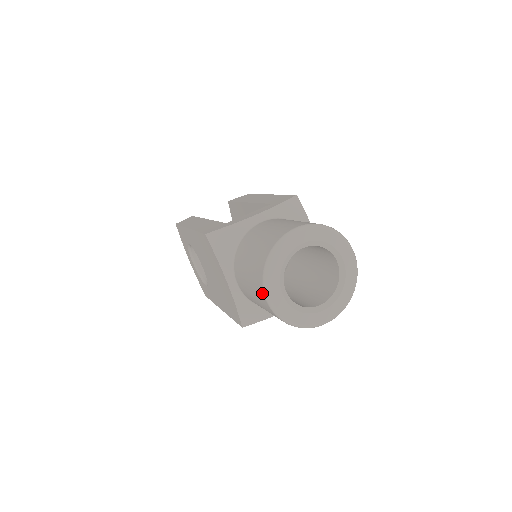
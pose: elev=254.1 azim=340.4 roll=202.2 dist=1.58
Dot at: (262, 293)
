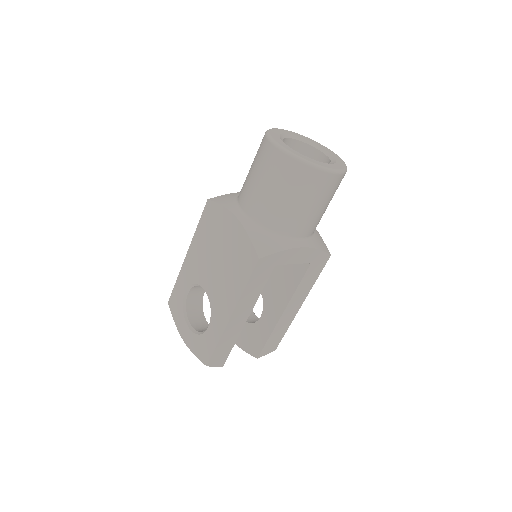
Dot at: (269, 147)
